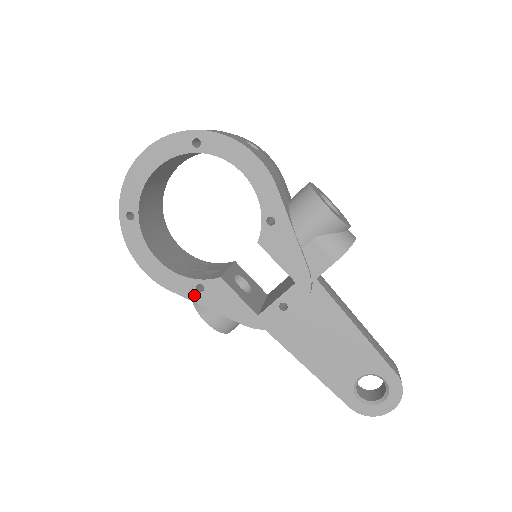
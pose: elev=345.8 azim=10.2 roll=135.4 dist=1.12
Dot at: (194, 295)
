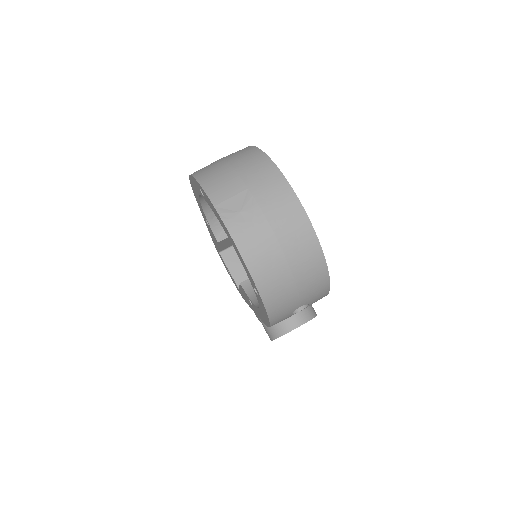
Dot at: (203, 215)
